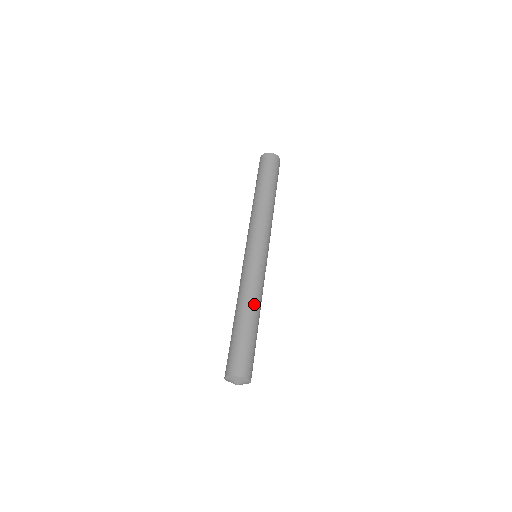
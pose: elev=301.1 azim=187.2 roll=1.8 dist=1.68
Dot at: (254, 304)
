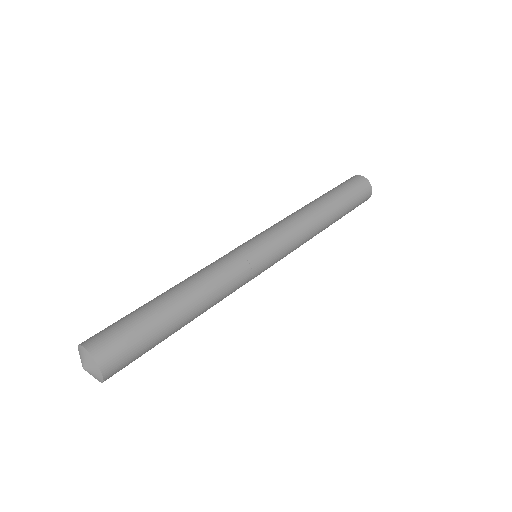
Dot at: (200, 294)
